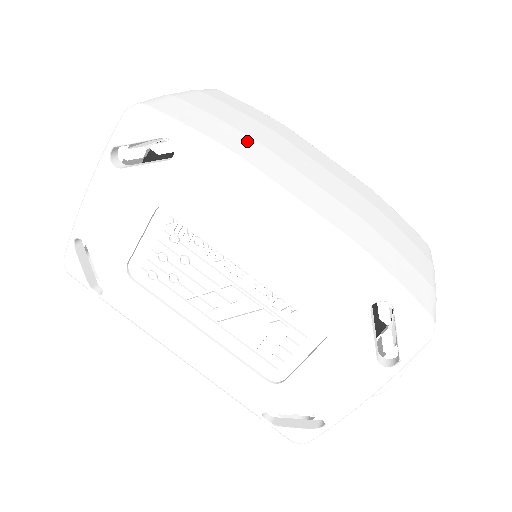
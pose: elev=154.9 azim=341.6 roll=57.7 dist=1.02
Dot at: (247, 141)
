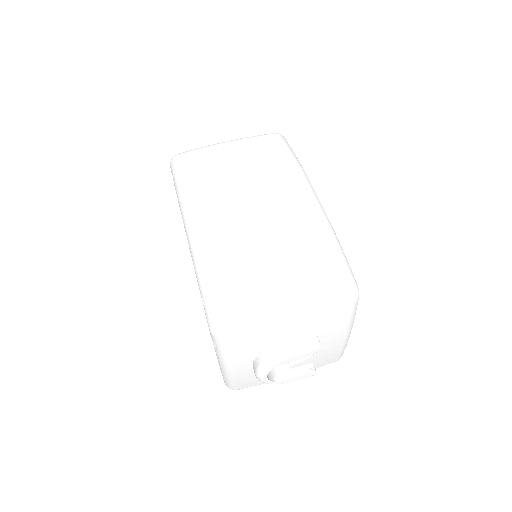
Dot at: (212, 179)
